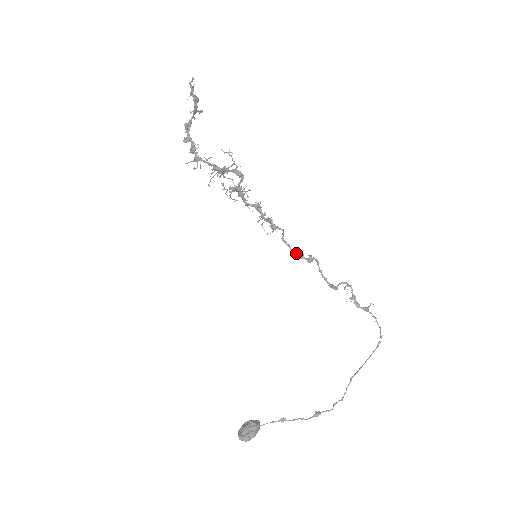
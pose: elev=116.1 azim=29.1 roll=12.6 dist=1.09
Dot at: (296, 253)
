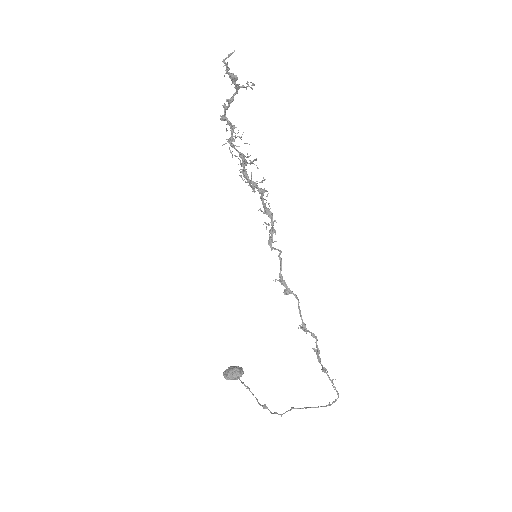
Dot at: (281, 277)
